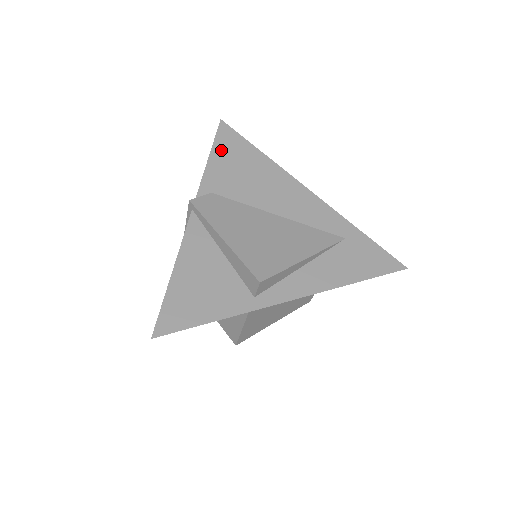
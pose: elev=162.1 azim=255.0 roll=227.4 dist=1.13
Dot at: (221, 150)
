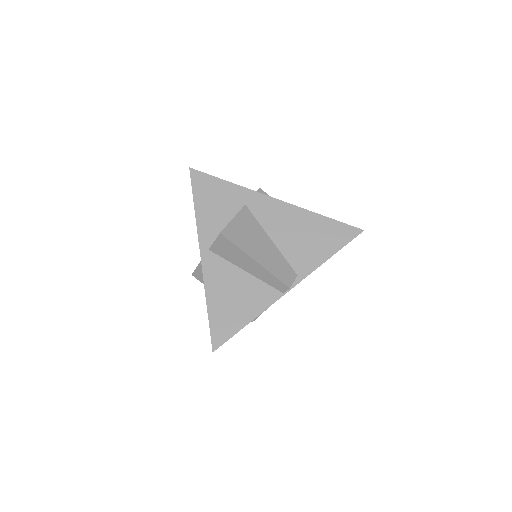
Dot at: occluded
